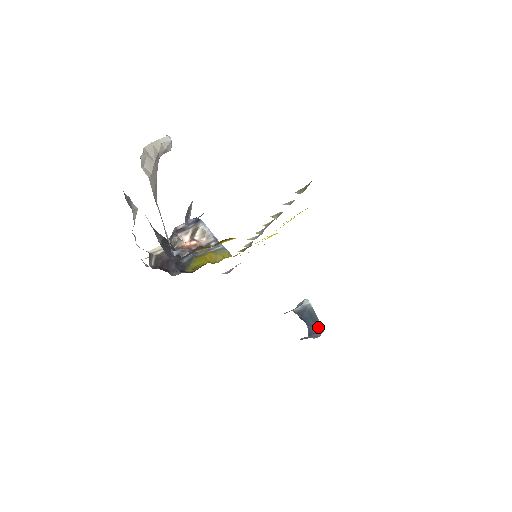
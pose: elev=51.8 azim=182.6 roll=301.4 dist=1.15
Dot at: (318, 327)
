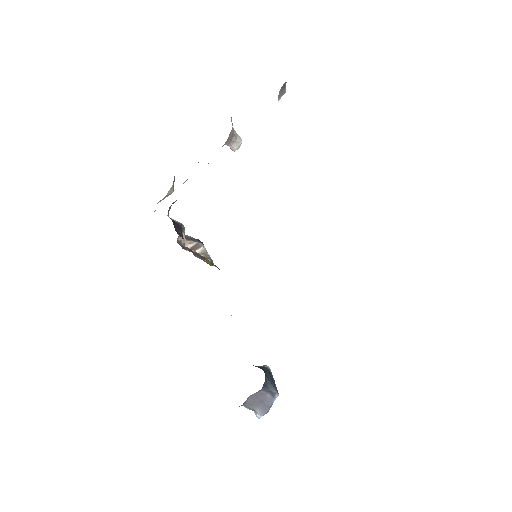
Dot at: (274, 386)
